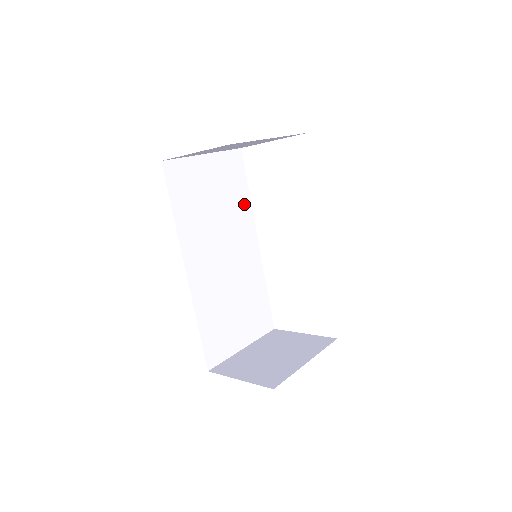
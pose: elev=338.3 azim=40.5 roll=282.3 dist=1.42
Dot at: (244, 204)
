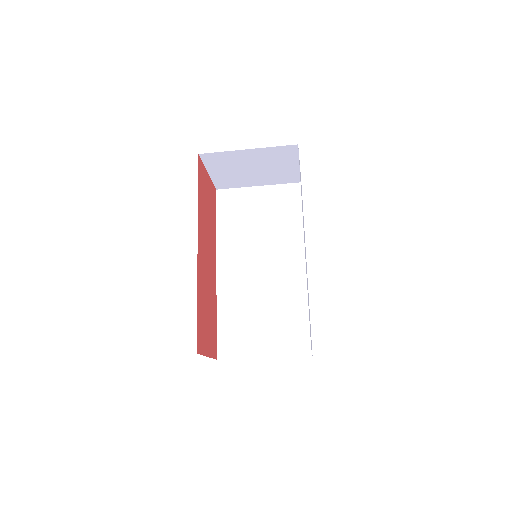
Dot at: (295, 228)
